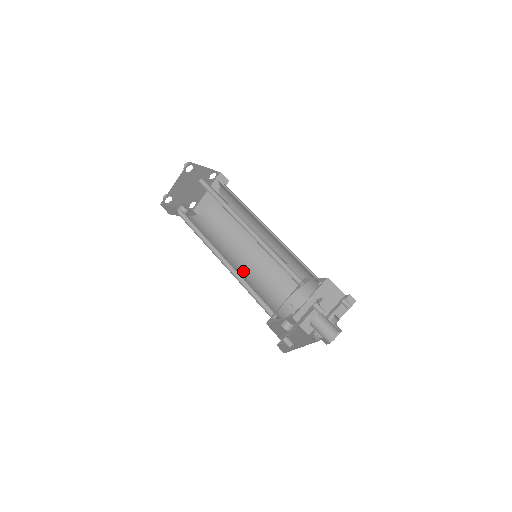
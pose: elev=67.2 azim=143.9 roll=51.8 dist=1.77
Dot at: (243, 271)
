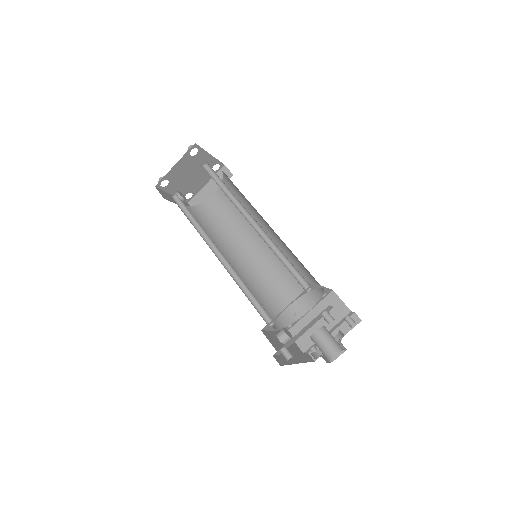
Dot at: (238, 272)
